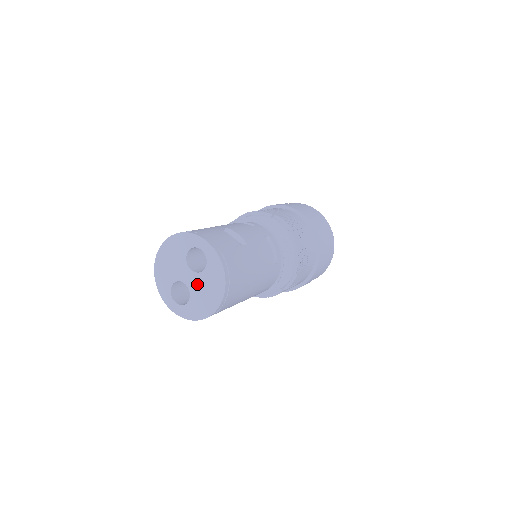
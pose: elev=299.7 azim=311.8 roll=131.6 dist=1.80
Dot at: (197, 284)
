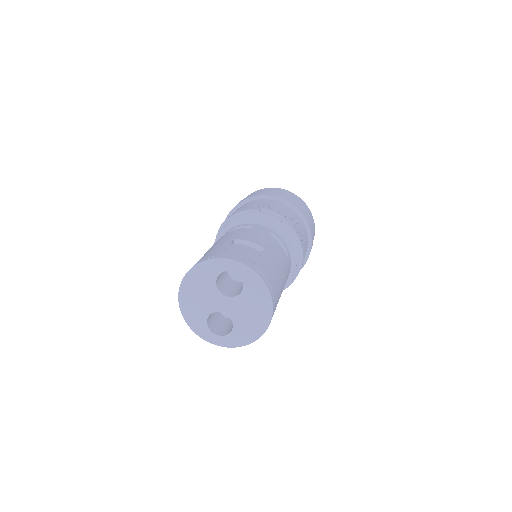
Dot at: (238, 308)
